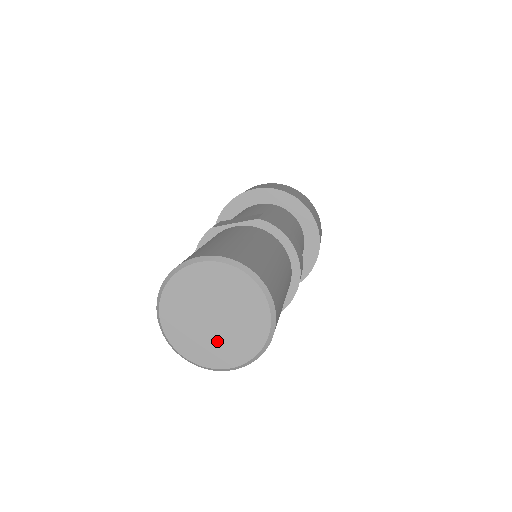
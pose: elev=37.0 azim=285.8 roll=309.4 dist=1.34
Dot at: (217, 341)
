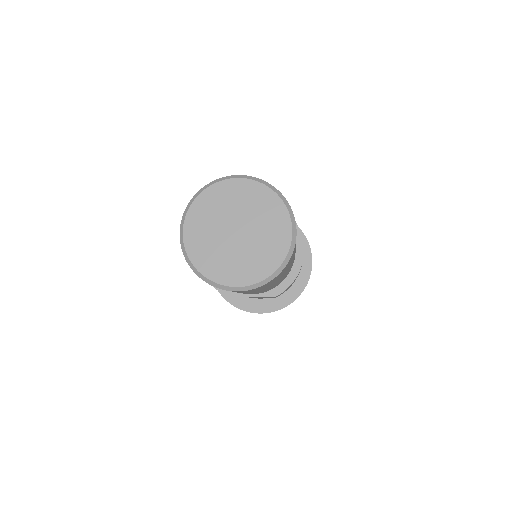
Dot at: (234, 257)
